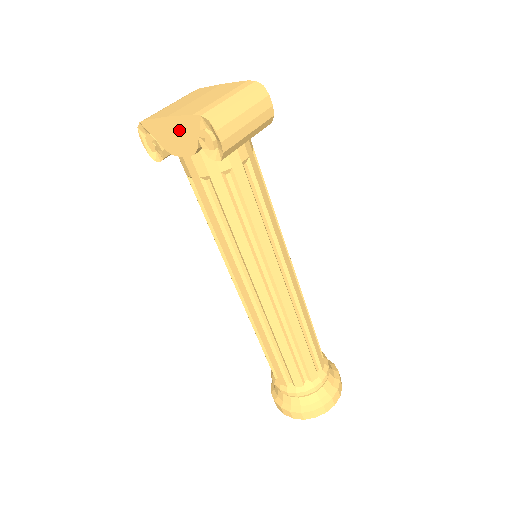
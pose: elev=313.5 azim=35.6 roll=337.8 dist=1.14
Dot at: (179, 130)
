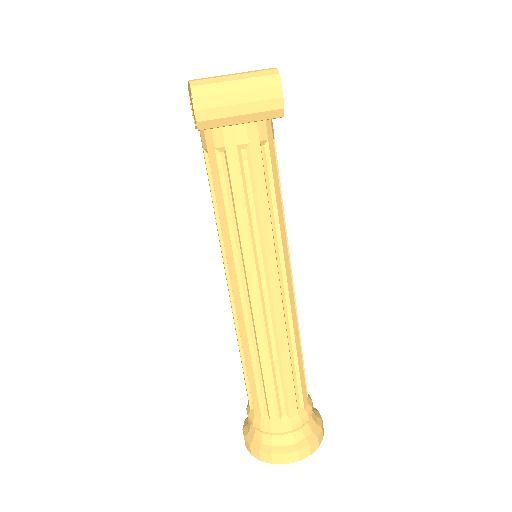
Dot at: occluded
